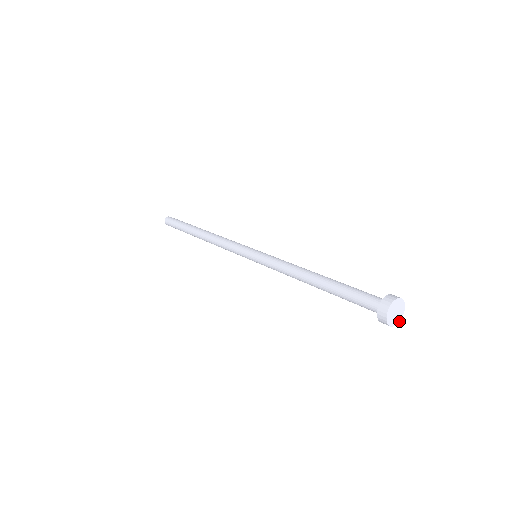
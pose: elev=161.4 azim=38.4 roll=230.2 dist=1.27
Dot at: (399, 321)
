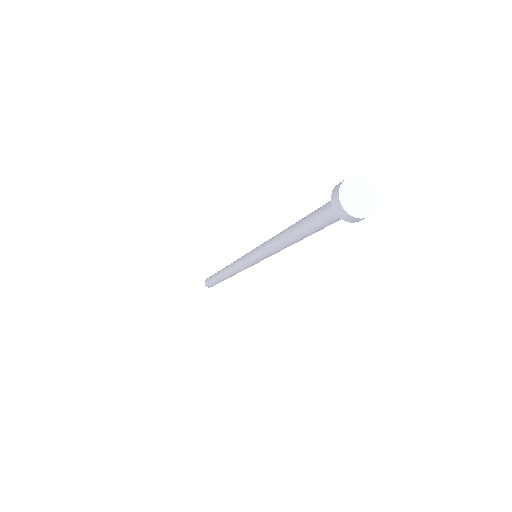
Dot at: (376, 204)
